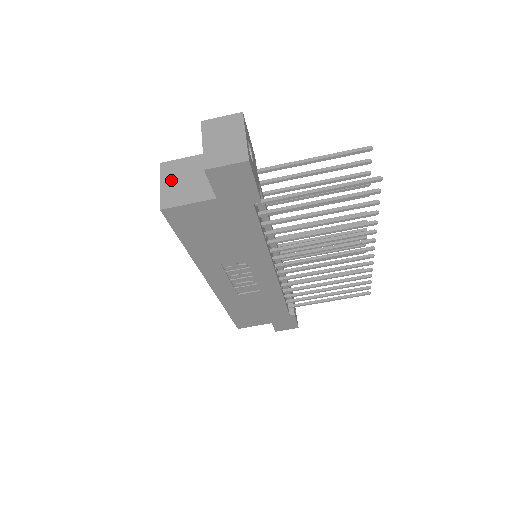
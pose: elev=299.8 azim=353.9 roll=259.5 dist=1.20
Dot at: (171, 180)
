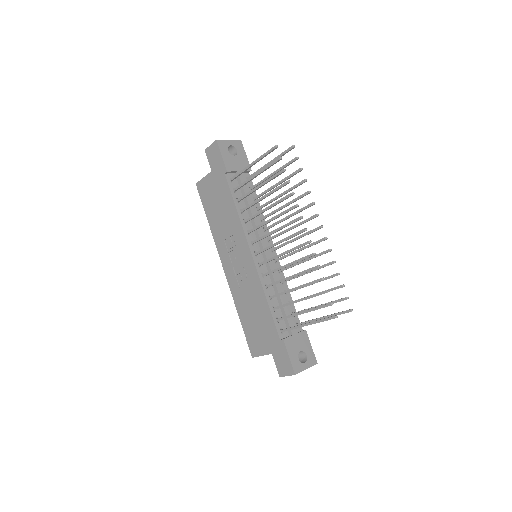
Dot at: occluded
